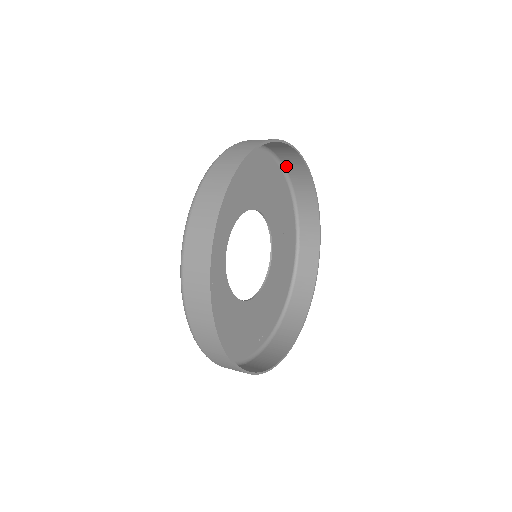
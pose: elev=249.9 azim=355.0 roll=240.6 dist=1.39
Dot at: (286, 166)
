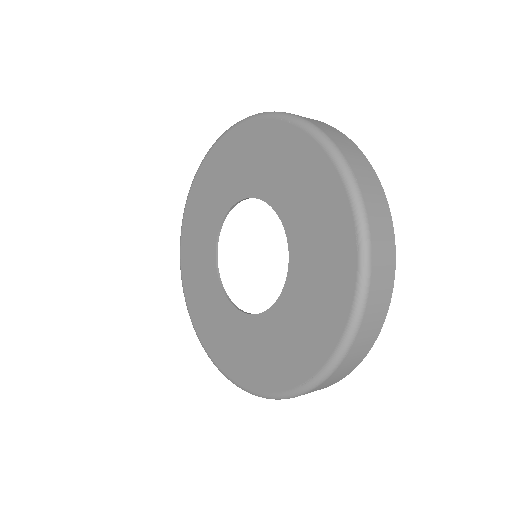
Dot at: occluded
